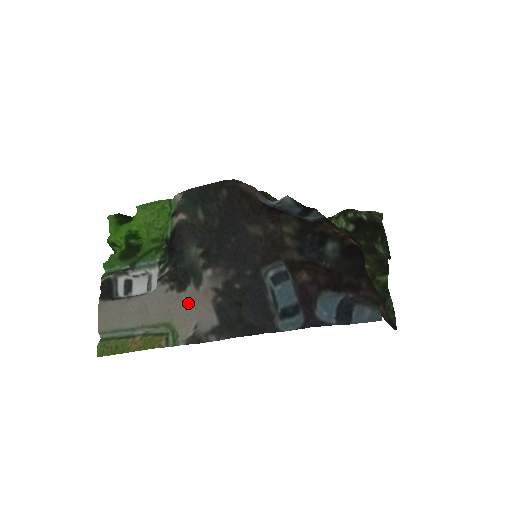
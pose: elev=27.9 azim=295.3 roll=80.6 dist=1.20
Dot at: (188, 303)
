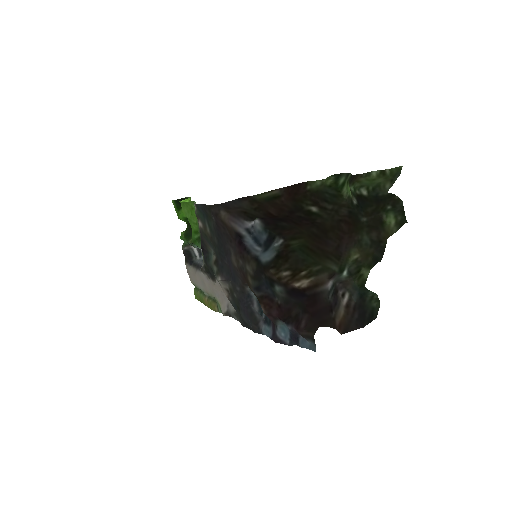
Dot at: (221, 289)
